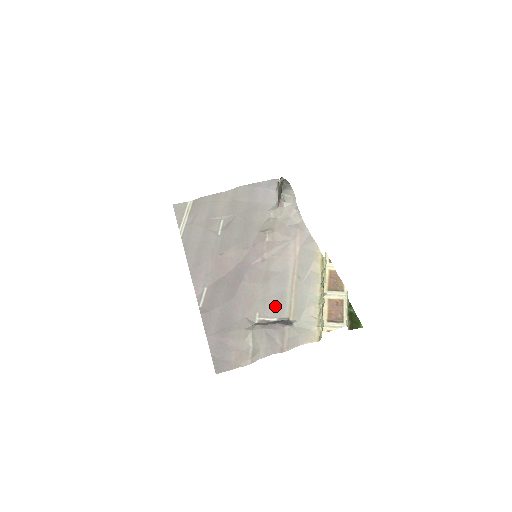
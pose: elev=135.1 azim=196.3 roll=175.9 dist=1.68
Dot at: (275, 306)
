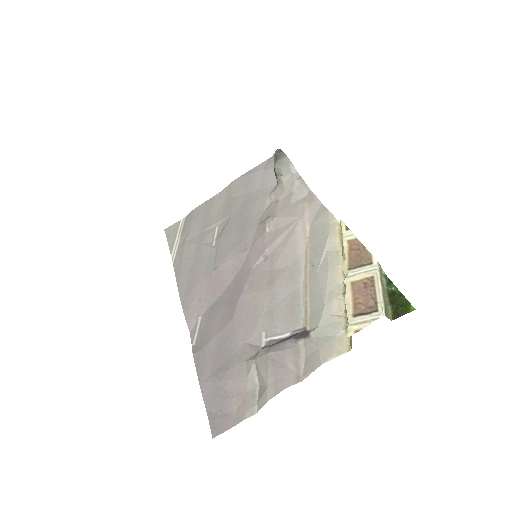
Dot at: (285, 315)
